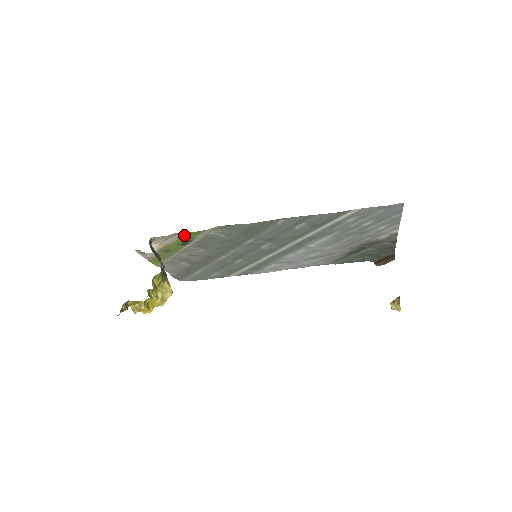
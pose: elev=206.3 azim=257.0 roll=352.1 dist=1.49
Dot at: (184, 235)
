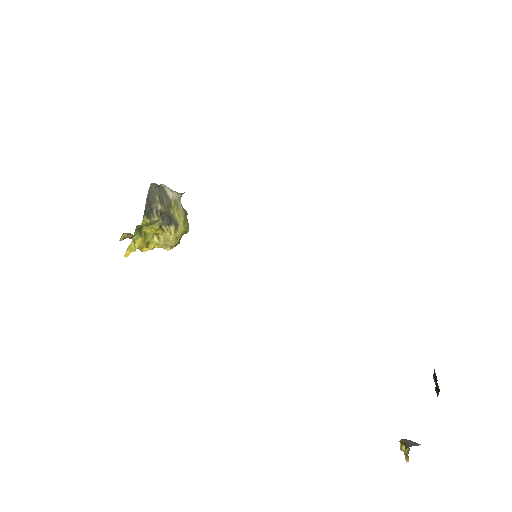
Dot at: occluded
